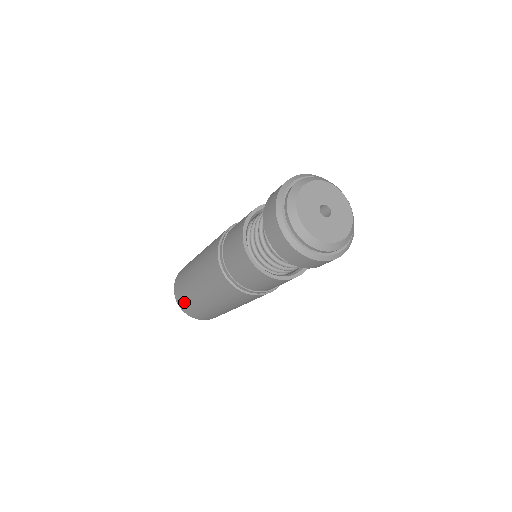
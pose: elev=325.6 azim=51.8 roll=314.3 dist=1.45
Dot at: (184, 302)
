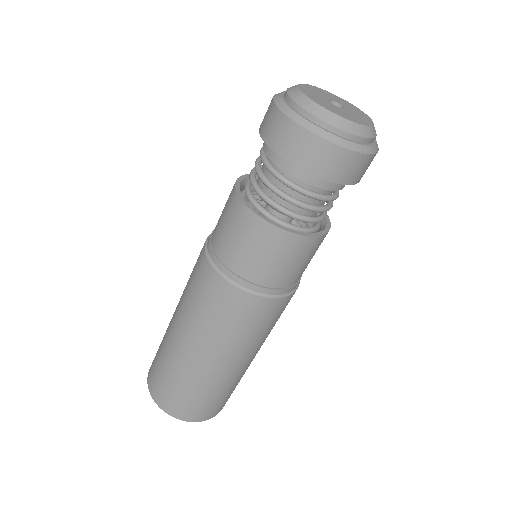
Dot at: (155, 370)
